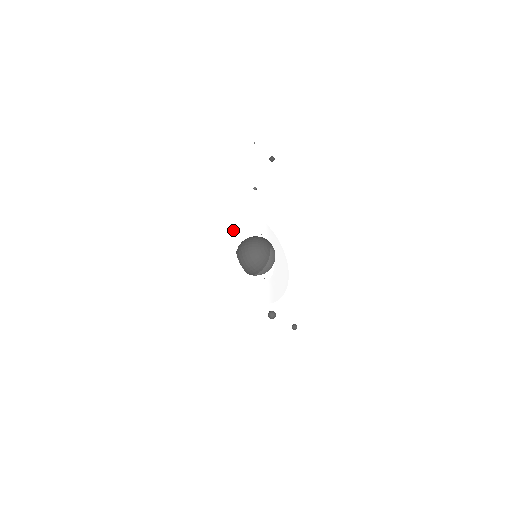
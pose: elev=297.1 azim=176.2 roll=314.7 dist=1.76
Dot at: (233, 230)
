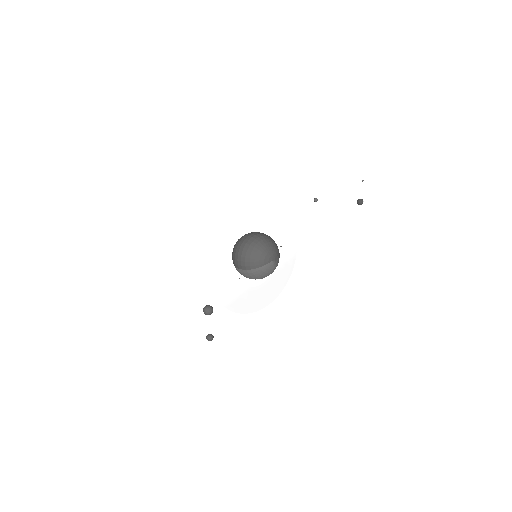
Dot at: (261, 214)
